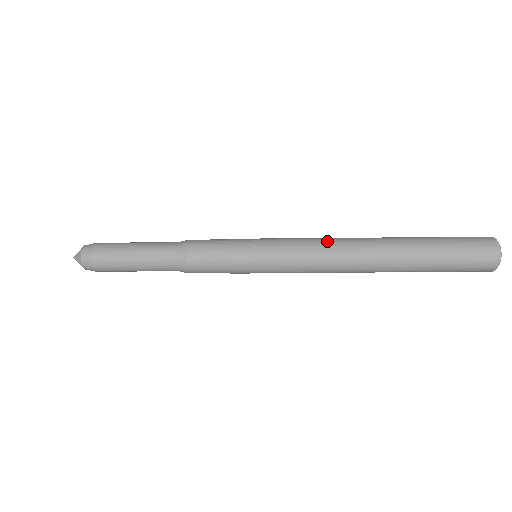
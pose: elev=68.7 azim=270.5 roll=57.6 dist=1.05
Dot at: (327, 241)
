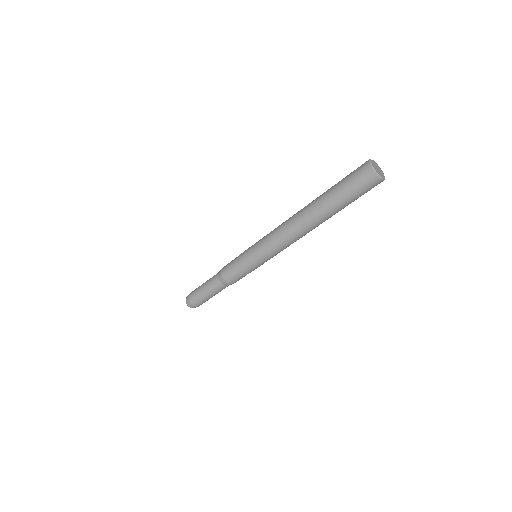
Dot at: (284, 239)
